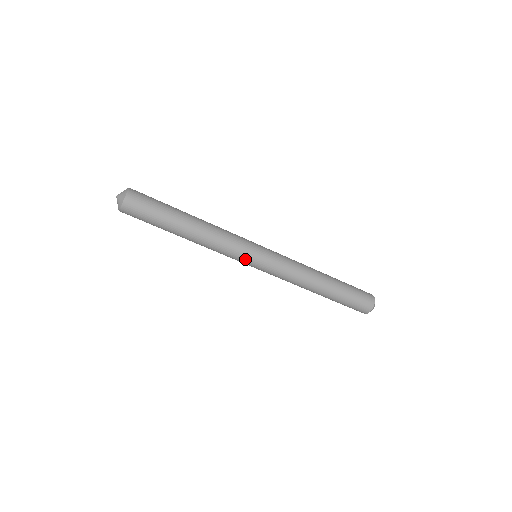
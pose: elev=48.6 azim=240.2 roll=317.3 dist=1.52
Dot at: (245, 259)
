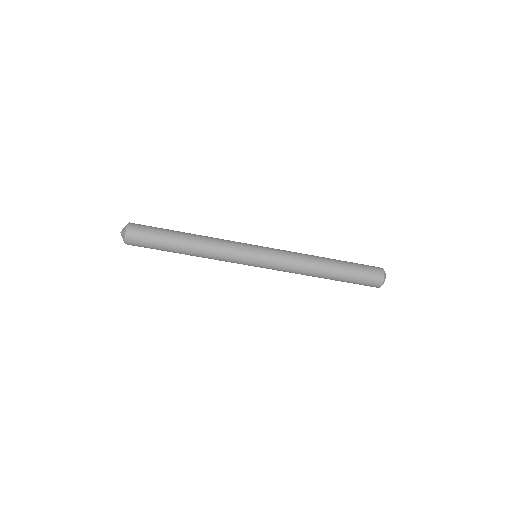
Dot at: (245, 261)
